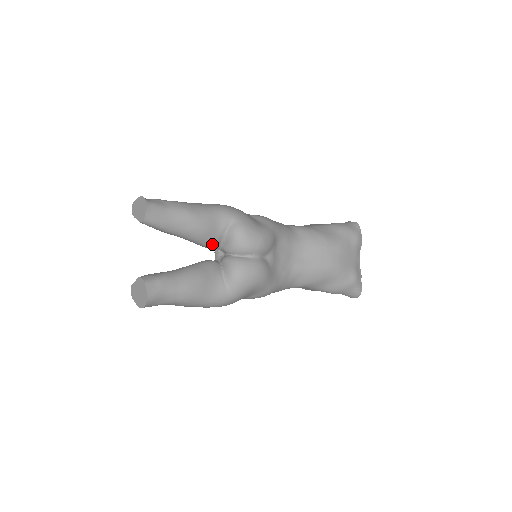
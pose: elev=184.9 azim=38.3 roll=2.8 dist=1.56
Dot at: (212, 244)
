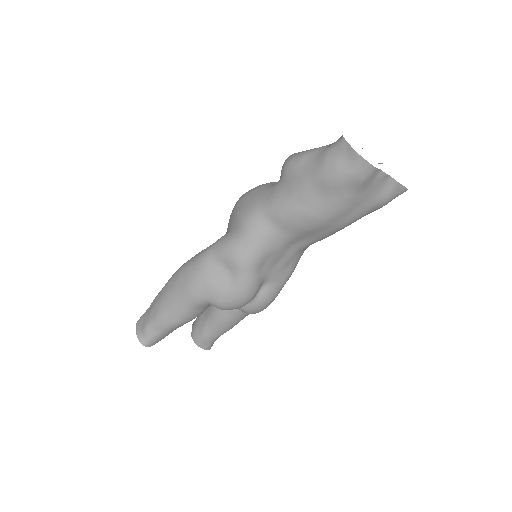
Dot at: occluded
